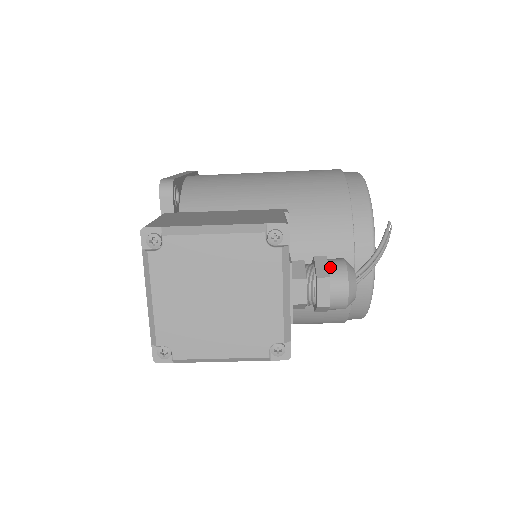
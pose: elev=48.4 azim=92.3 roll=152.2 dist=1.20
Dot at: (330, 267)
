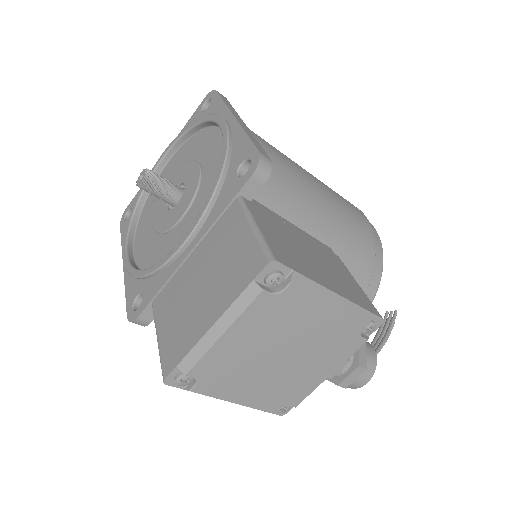
Dot at: (368, 356)
